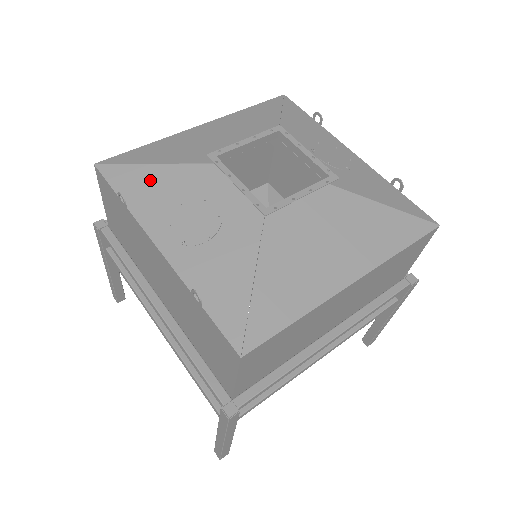
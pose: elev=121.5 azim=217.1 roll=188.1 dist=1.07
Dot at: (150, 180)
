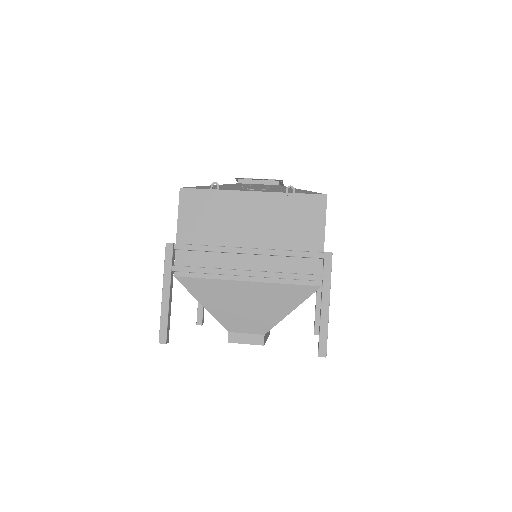
Dot at: occluded
